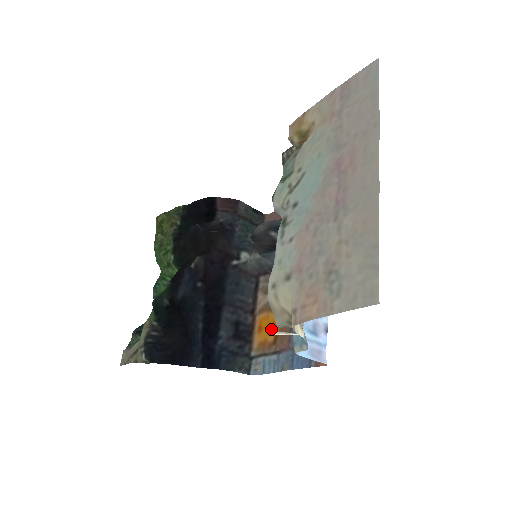
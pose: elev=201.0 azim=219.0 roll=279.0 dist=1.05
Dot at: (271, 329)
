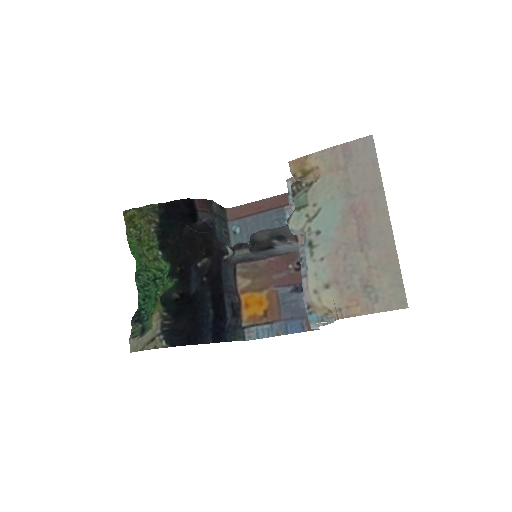
Dot at: (259, 306)
